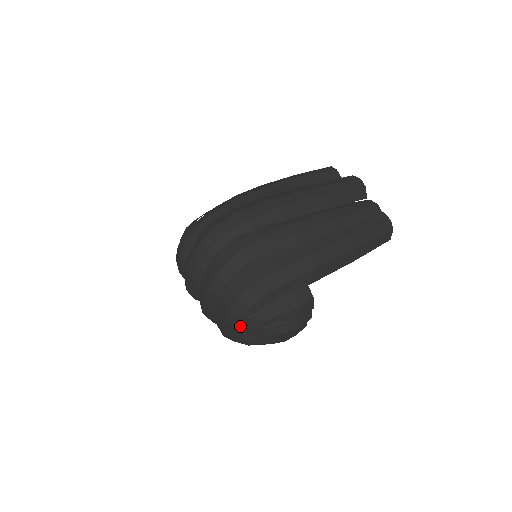
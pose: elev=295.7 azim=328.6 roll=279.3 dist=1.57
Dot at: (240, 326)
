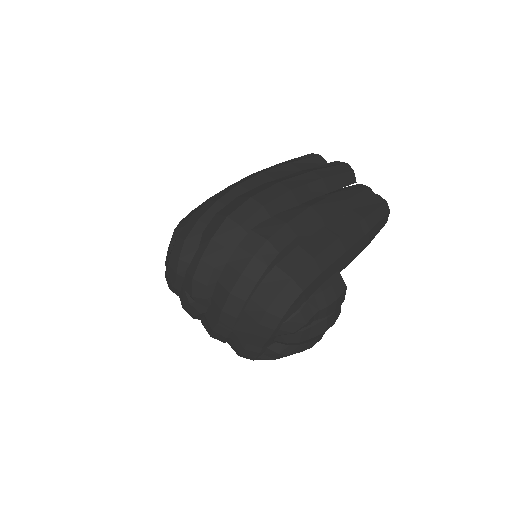
Dot at: (275, 333)
